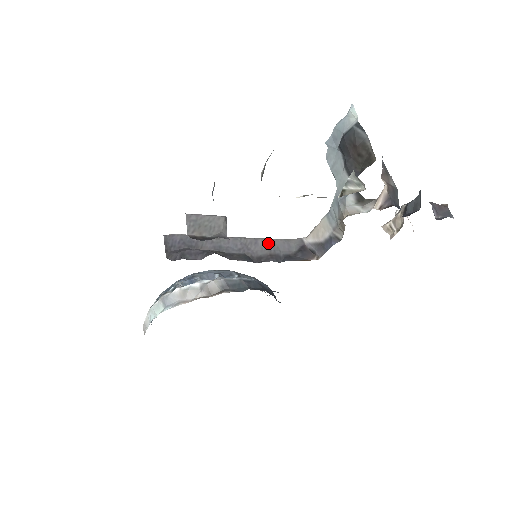
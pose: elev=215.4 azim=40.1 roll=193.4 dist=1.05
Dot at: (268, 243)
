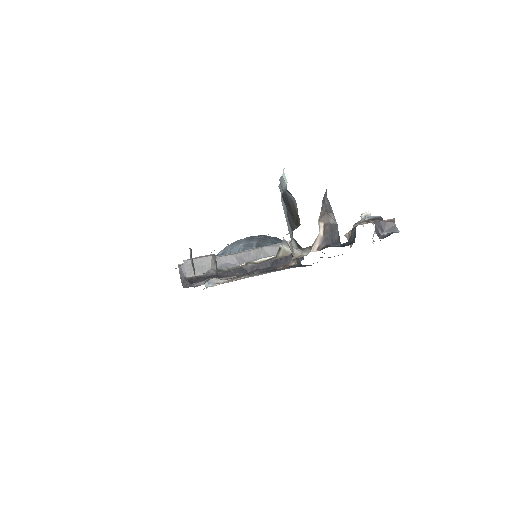
Dot at: (259, 252)
